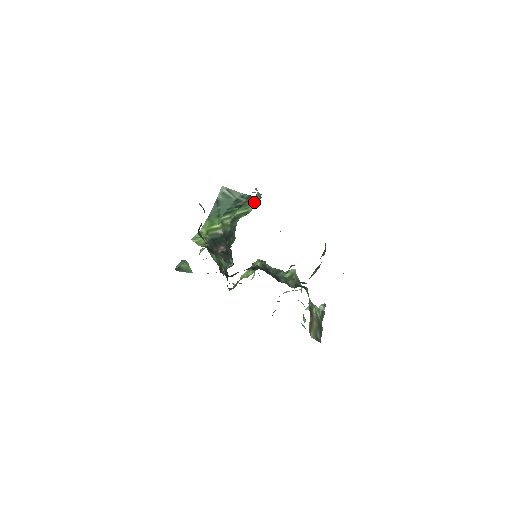
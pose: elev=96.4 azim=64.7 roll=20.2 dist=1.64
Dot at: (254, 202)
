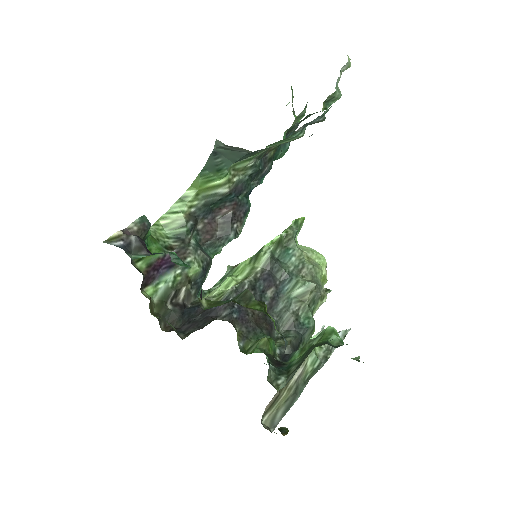
Dot at: (310, 123)
